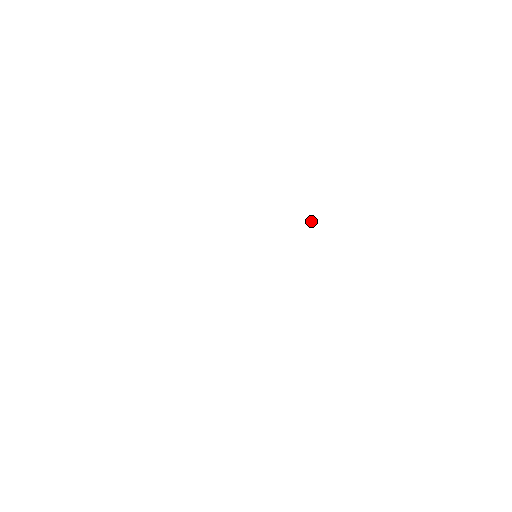
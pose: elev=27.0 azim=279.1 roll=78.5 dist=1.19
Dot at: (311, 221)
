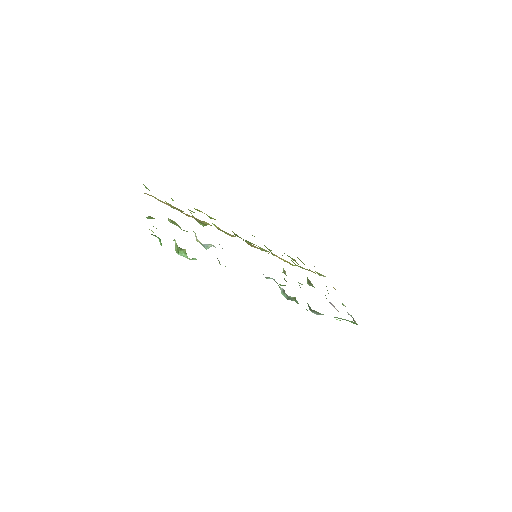
Dot at: (281, 259)
